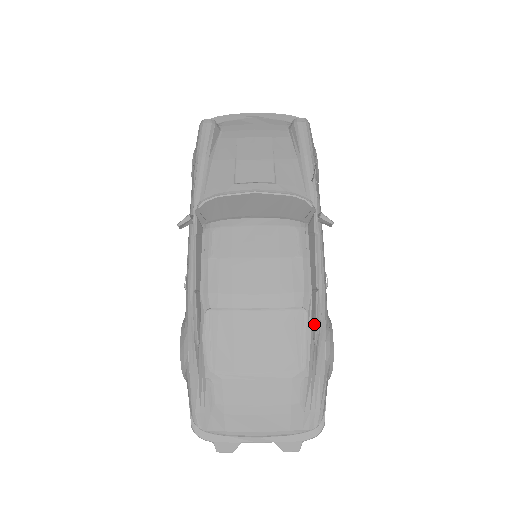
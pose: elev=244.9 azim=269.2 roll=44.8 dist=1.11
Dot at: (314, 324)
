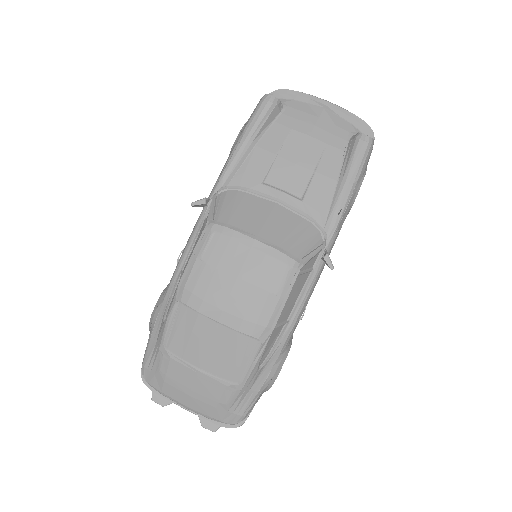
Dot at: (267, 351)
